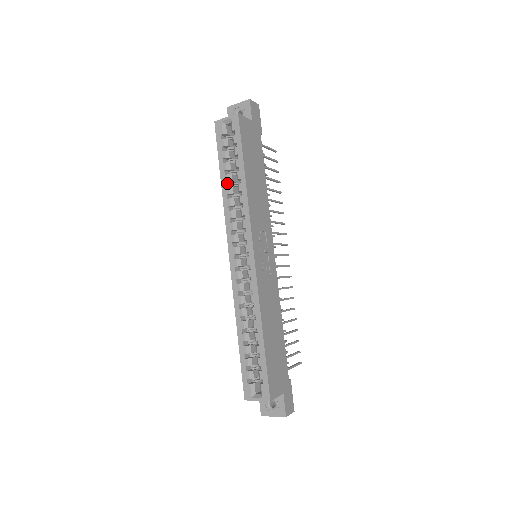
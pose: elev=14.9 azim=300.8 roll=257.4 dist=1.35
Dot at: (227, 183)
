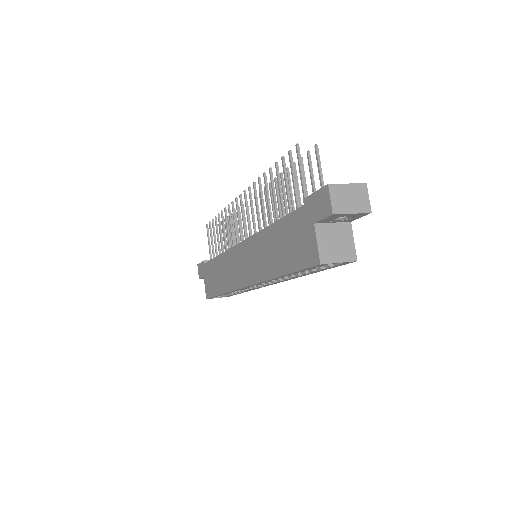
Dot at: occluded
